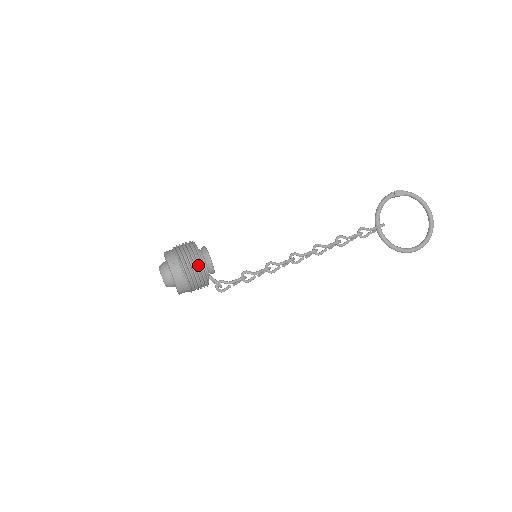
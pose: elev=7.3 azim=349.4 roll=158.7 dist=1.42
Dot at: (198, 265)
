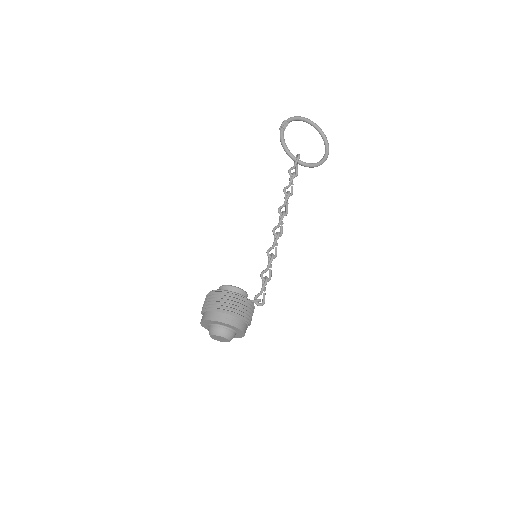
Dot at: (242, 301)
